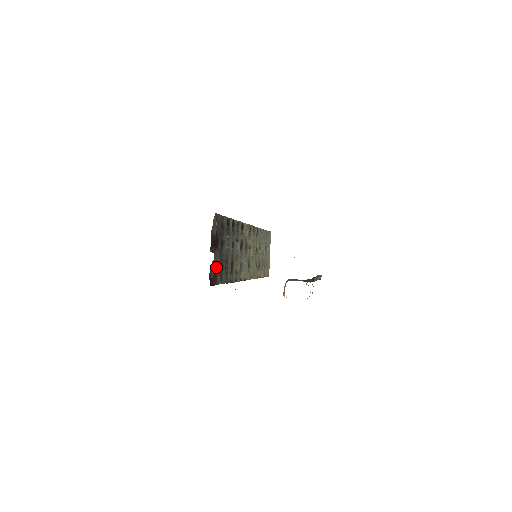
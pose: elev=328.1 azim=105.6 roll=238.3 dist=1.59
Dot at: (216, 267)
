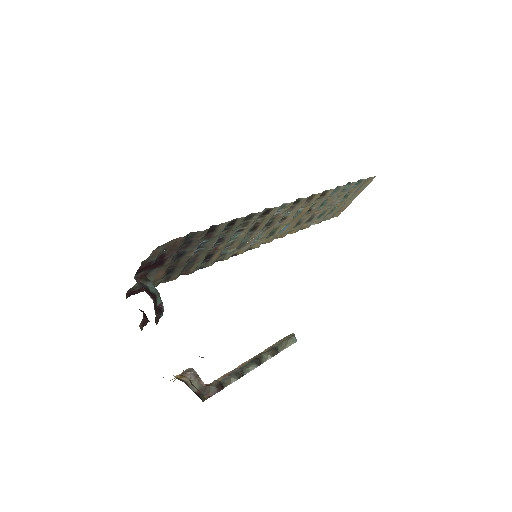
Dot at: (152, 279)
